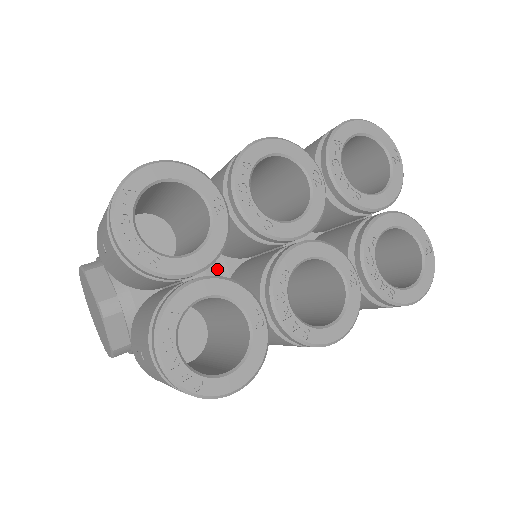
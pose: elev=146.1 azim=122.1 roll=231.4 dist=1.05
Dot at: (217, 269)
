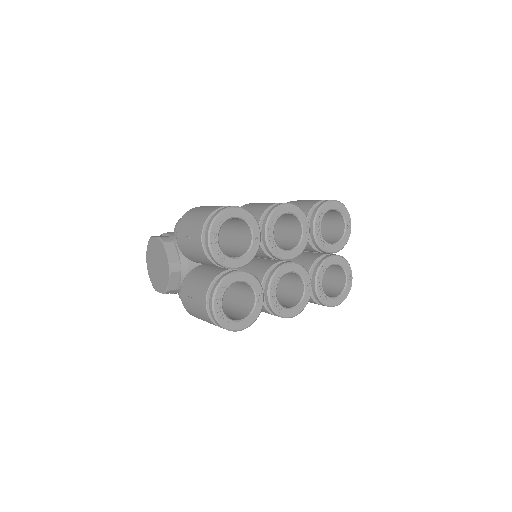
Dot at: occluded
